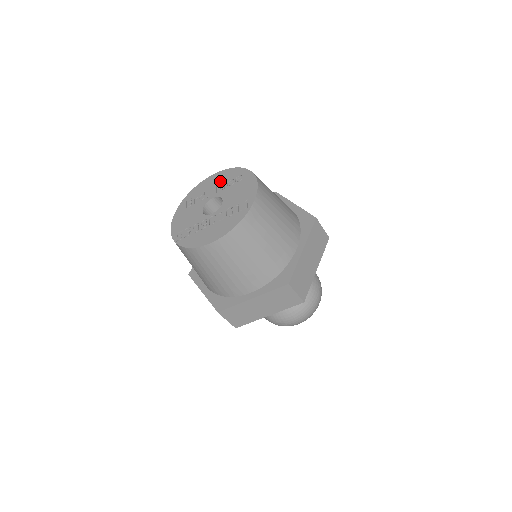
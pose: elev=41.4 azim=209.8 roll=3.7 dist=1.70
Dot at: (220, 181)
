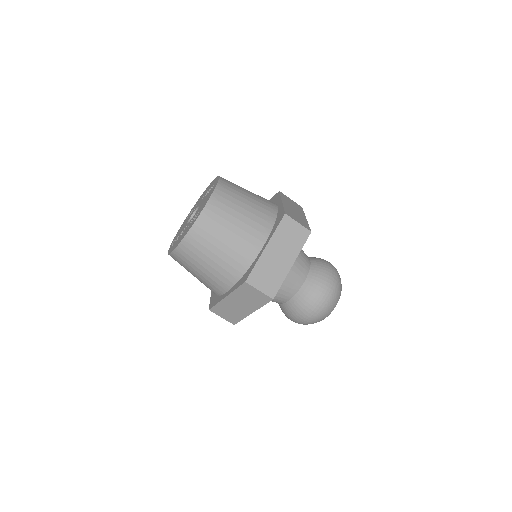
Dot at: (206, 191)
